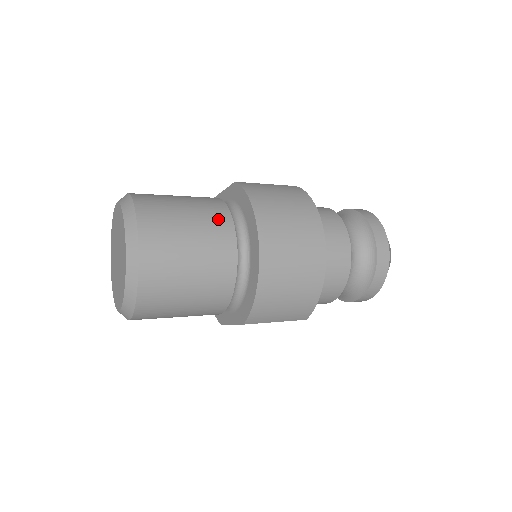
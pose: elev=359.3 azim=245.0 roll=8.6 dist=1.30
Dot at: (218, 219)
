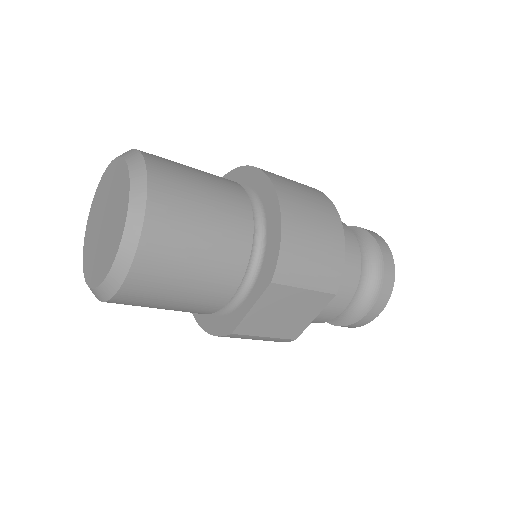
Dot at: occluded
